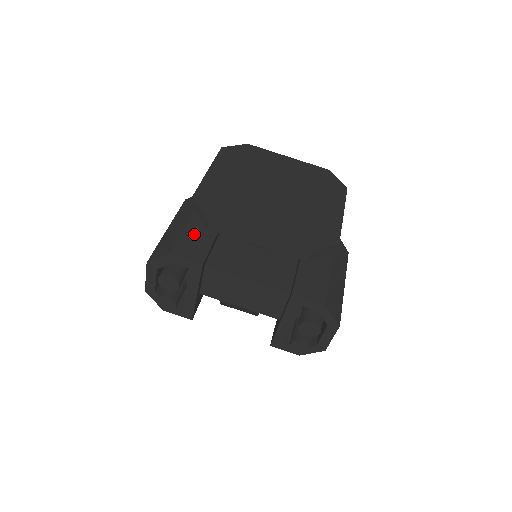
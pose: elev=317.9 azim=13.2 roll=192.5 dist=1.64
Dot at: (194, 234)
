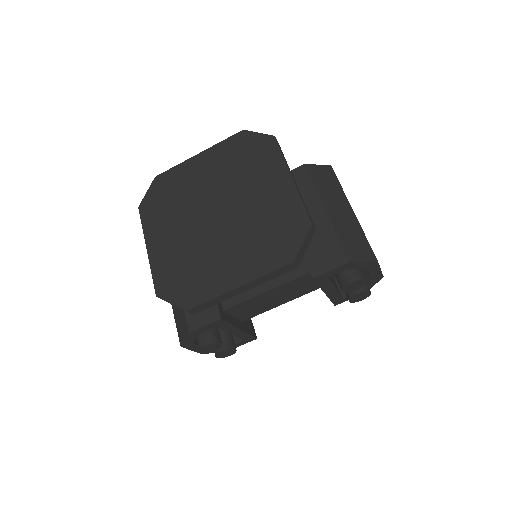
Dot at: occluded
